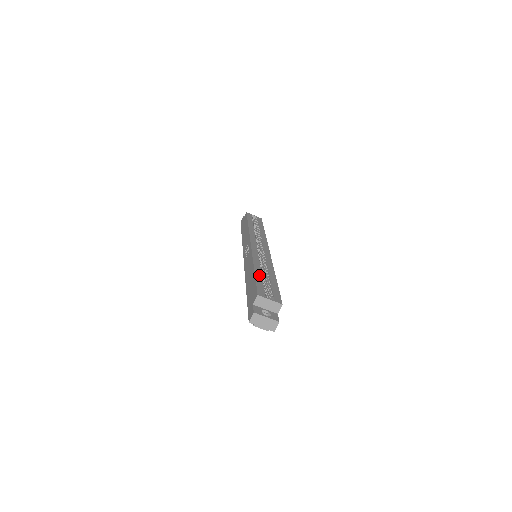
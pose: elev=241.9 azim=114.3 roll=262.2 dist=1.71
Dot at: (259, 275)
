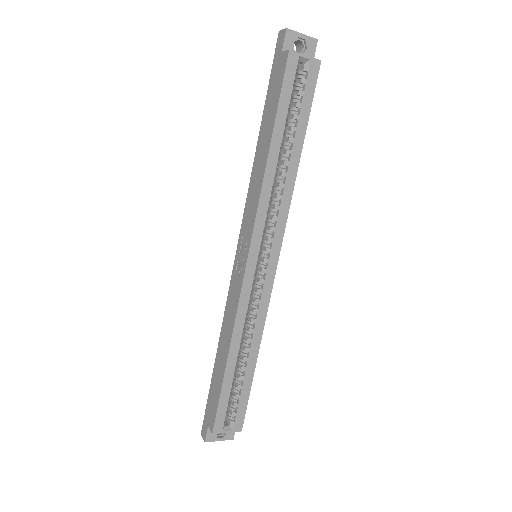
Dot at: (229, 377)
